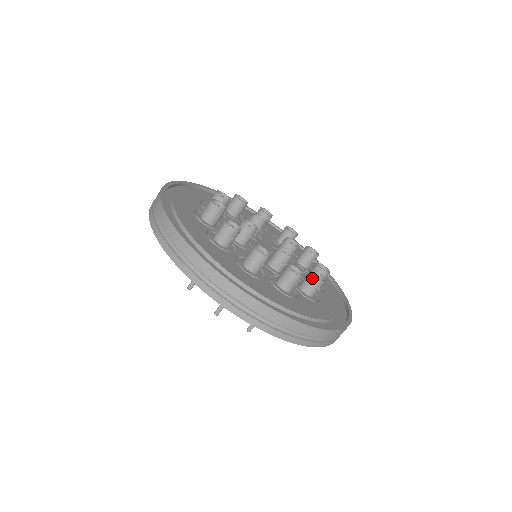
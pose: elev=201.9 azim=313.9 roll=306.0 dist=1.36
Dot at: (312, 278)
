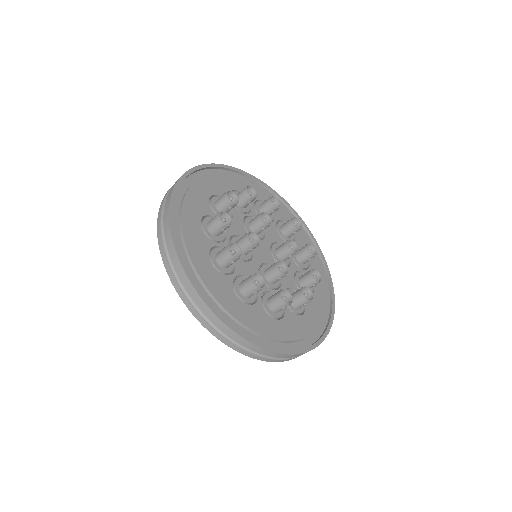
Dot at: (301, 297)
